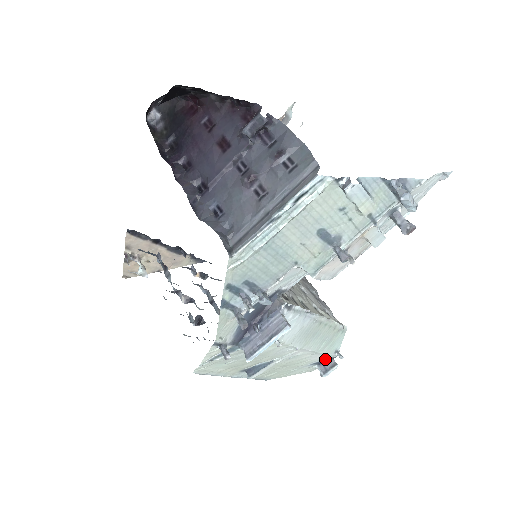
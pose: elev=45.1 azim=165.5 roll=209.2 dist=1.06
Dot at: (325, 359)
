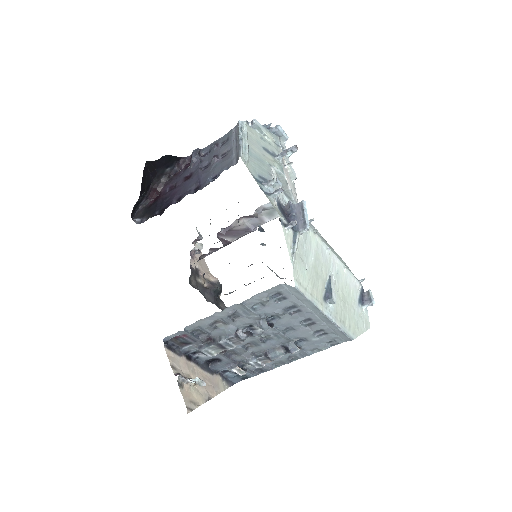
Dot at: (359, 292)
